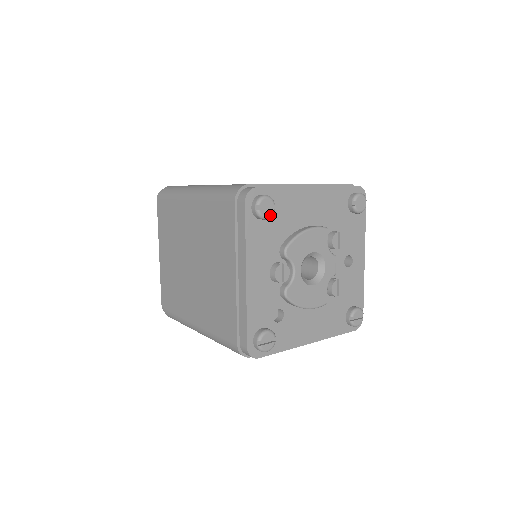
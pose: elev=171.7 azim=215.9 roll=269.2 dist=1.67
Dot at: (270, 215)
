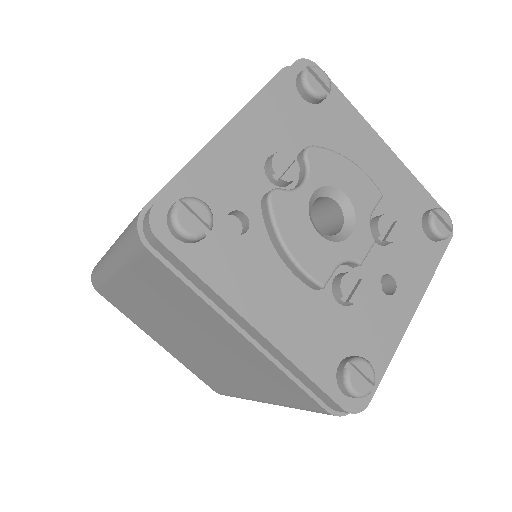
Dot at: (317, 91)
